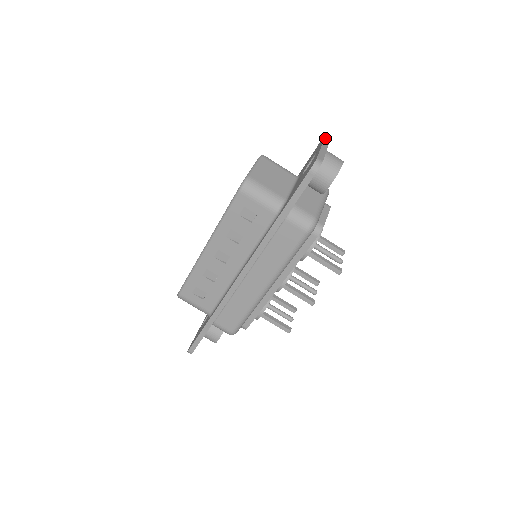
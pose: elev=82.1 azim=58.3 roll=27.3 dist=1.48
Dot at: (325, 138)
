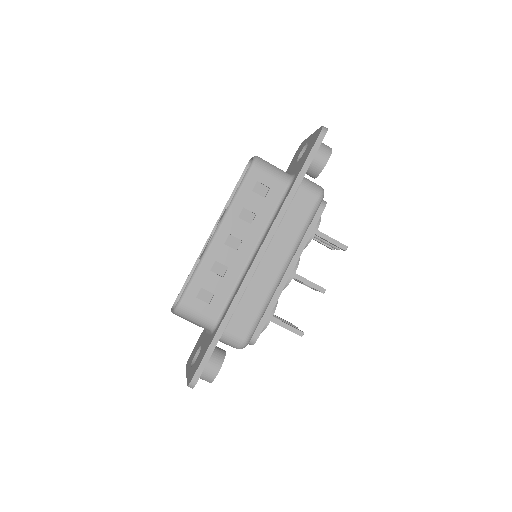
Dot at: occluded
